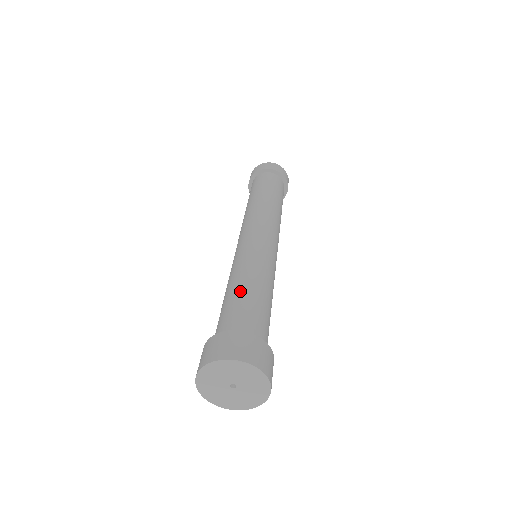
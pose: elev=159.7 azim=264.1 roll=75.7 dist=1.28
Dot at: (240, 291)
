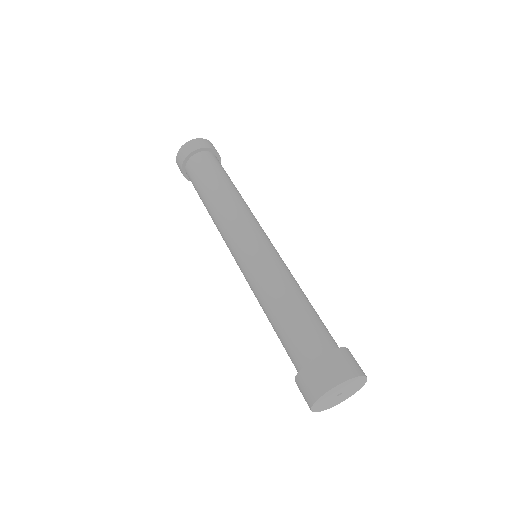
Dot at: (289, 310)
